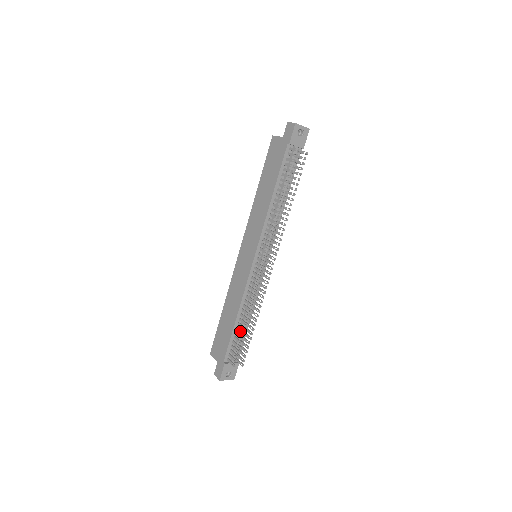
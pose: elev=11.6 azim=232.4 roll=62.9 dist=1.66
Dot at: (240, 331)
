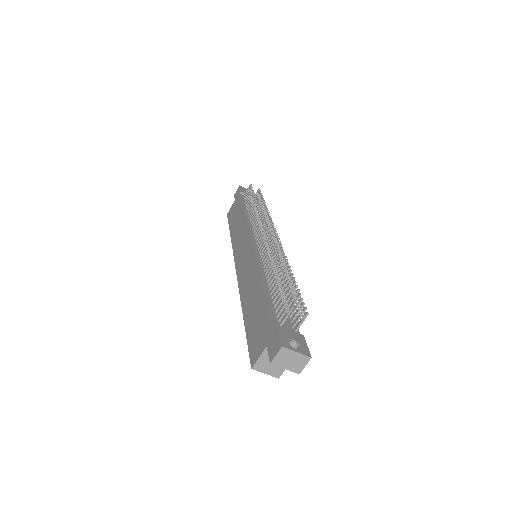
Dot at: (275, 284)
